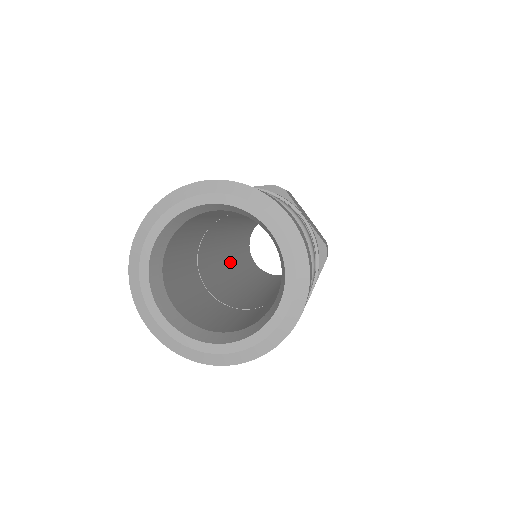
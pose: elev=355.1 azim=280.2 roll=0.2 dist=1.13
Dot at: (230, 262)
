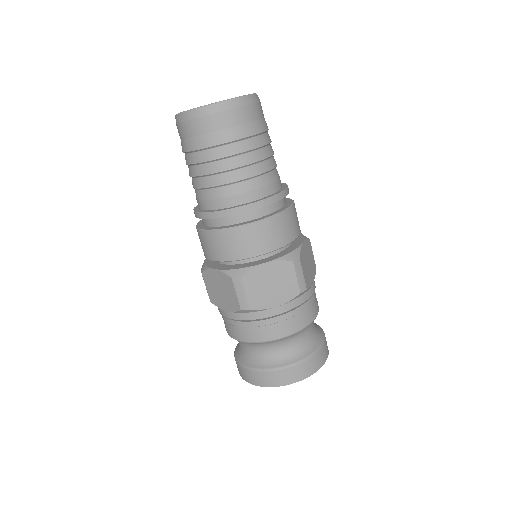
Dot at: occluded
